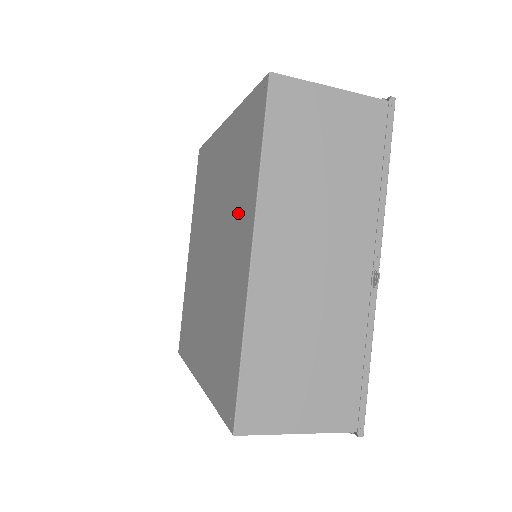
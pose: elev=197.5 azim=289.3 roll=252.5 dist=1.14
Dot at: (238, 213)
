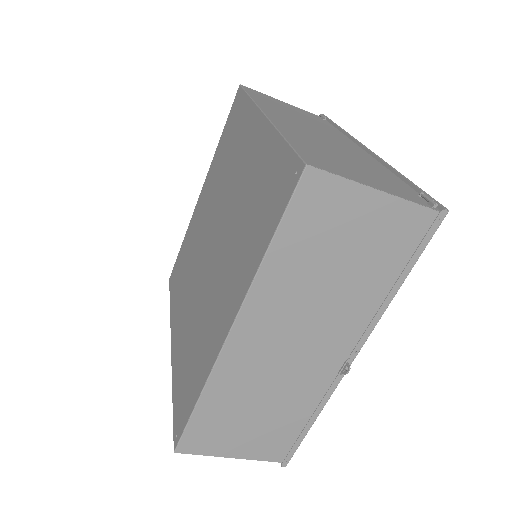
Dot at: (235, 264)
